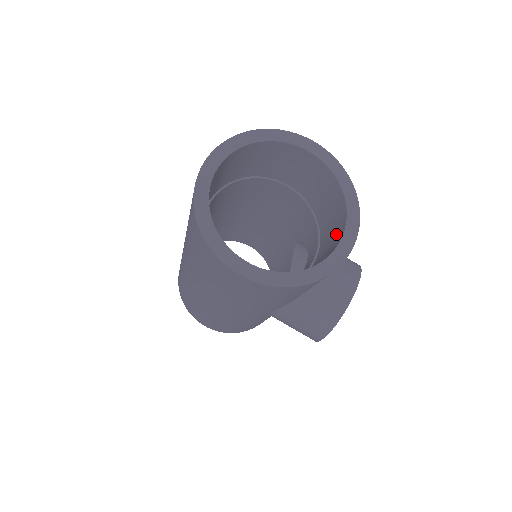
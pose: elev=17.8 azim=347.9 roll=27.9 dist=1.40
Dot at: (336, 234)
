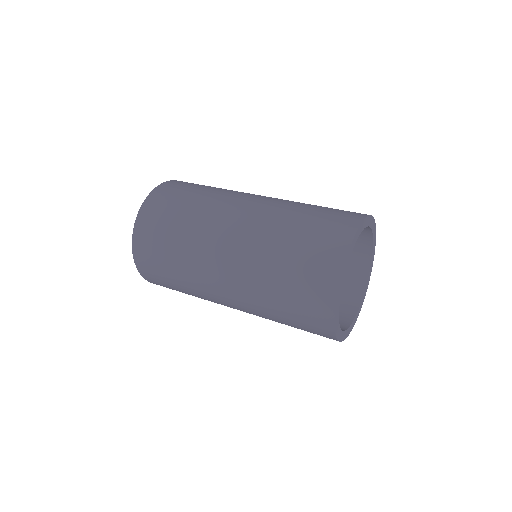
Dot at: (351, 279)
